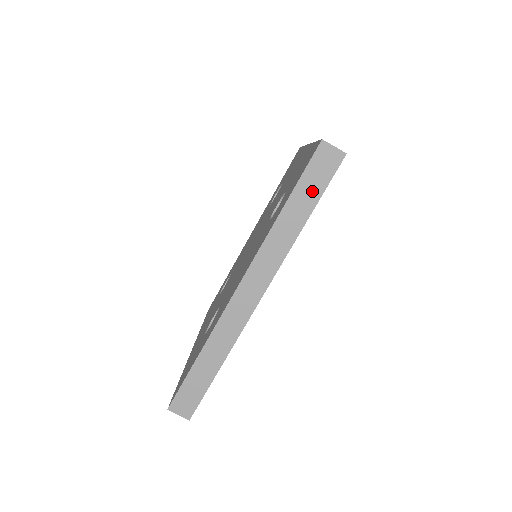
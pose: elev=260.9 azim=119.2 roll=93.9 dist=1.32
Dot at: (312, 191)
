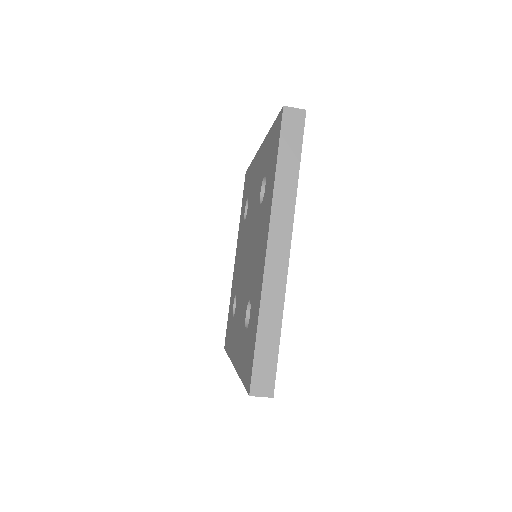
Dot at: occluded
